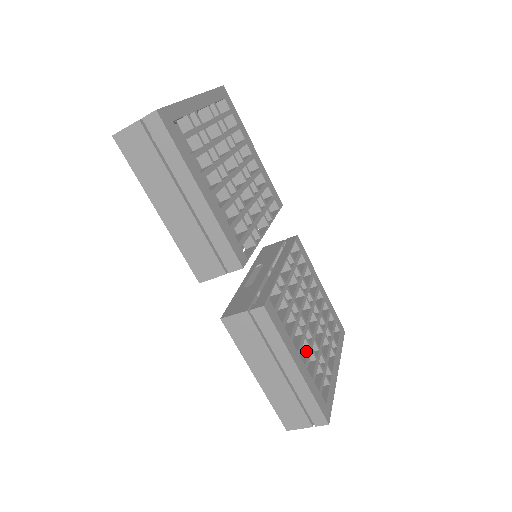
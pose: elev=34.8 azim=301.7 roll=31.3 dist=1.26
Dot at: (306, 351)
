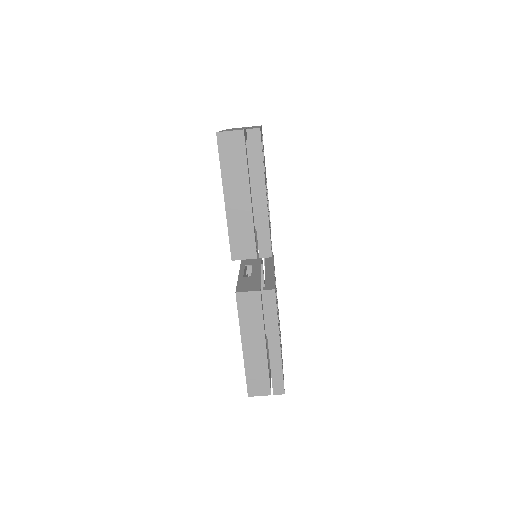
Dot at: occluded
